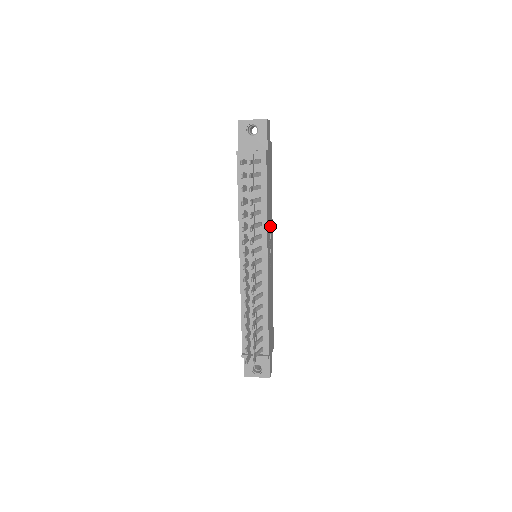
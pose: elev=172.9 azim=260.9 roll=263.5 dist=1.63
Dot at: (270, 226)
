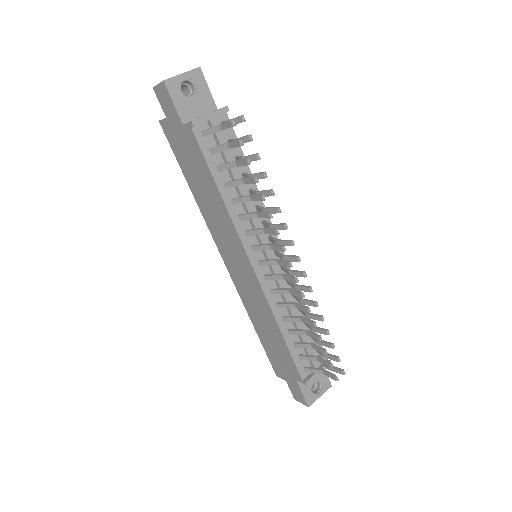
Dot at: occluded
